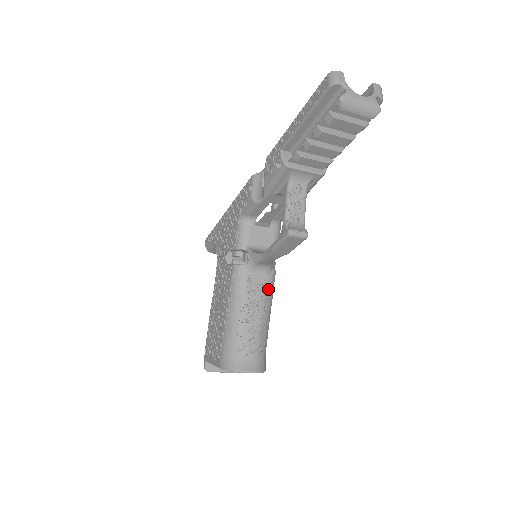
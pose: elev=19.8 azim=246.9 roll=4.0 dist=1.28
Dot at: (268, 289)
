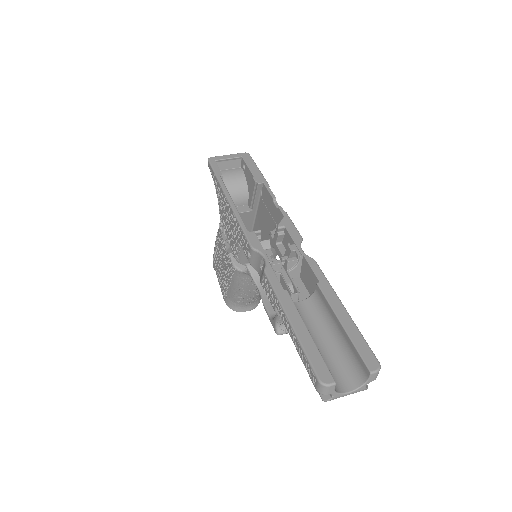
Dot at: occluded
